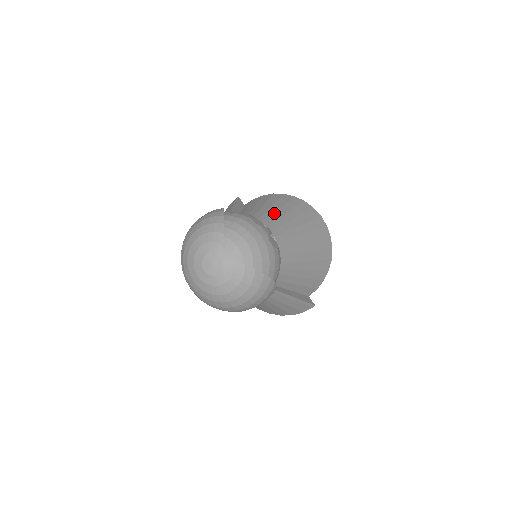
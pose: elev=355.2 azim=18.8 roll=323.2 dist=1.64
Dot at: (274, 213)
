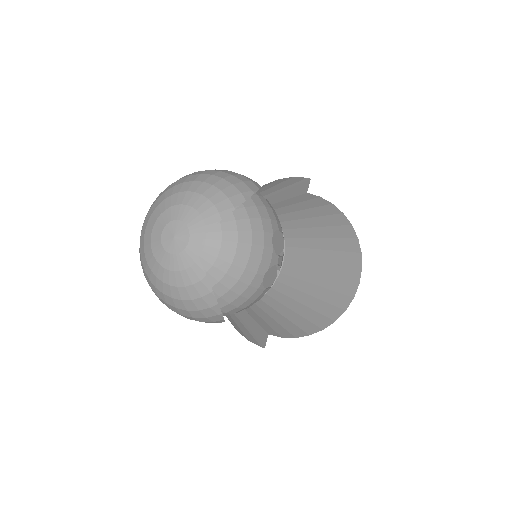
Dot at: (317, 237)
